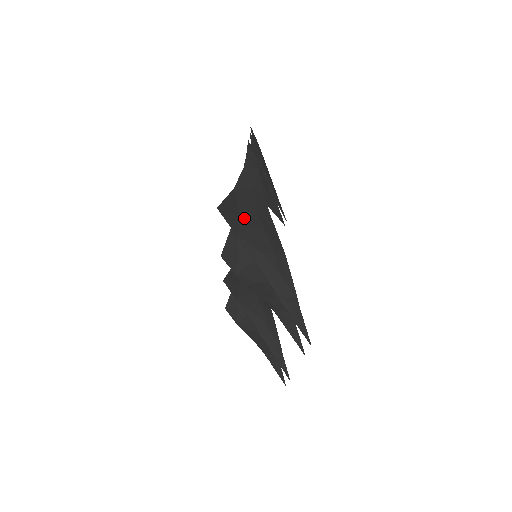
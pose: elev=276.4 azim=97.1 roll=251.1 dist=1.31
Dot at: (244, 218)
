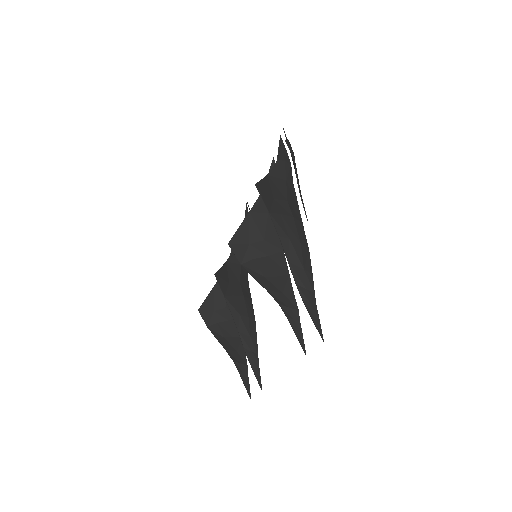
Dot at: (277, 202)
